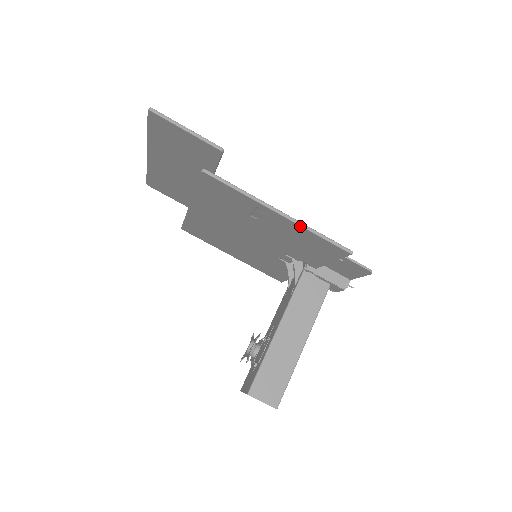
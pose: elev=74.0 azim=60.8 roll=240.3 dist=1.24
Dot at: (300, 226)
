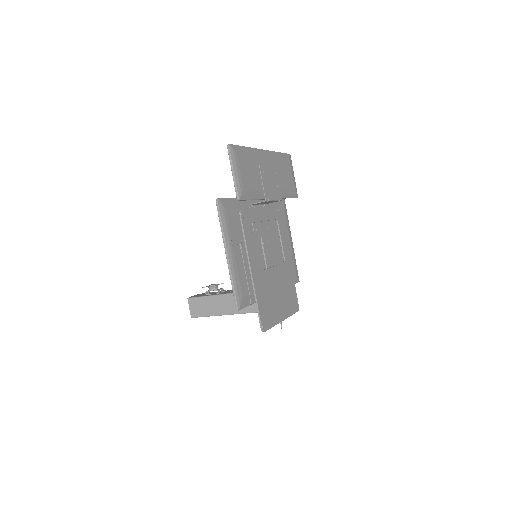
Dot at: (229, 271)
